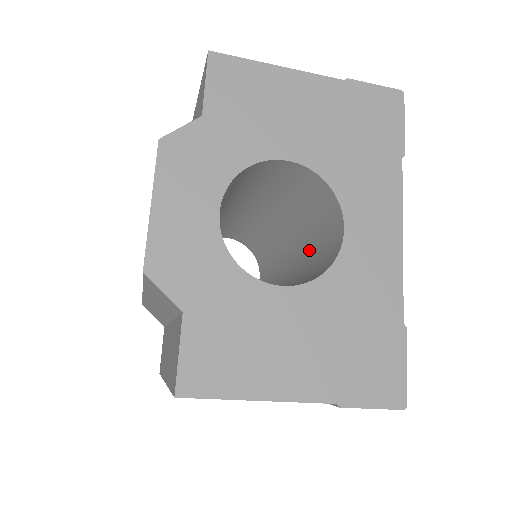
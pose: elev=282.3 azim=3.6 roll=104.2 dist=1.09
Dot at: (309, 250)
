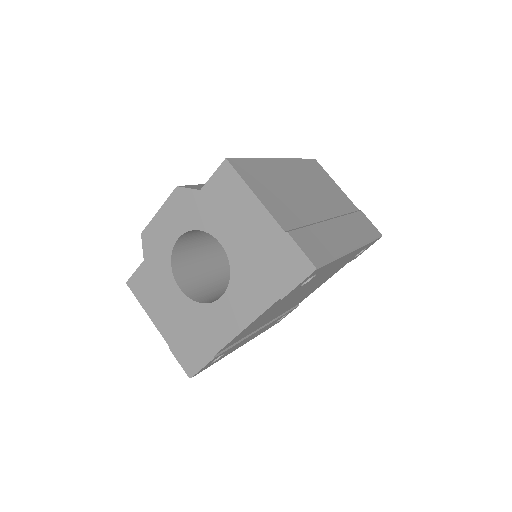
Dot at: occluded
